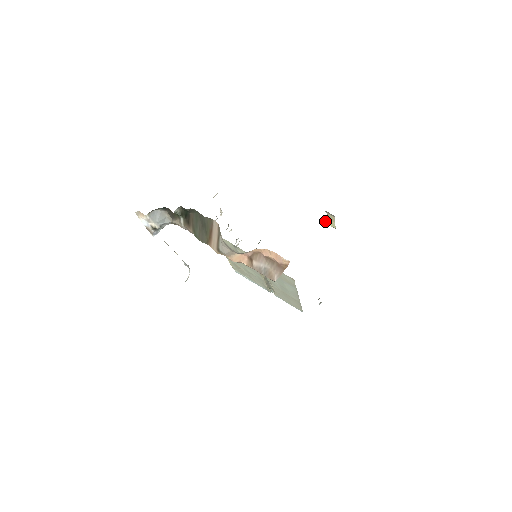
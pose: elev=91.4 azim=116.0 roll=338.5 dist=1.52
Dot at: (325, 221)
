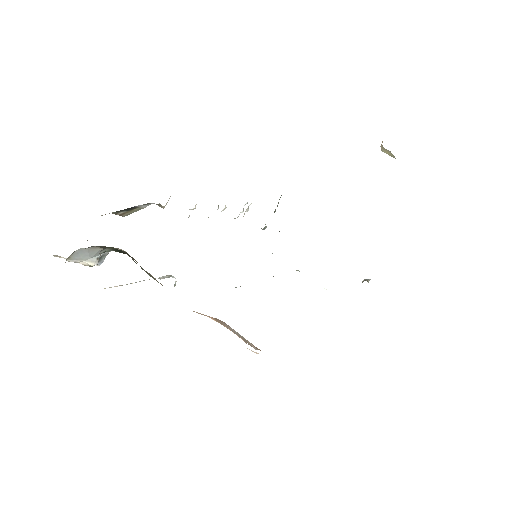
Dot at: occluded
